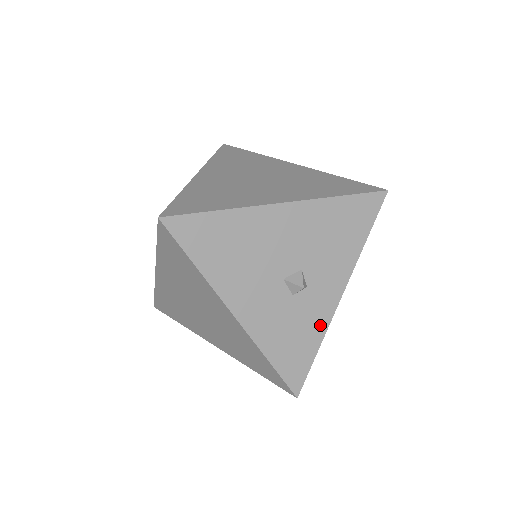
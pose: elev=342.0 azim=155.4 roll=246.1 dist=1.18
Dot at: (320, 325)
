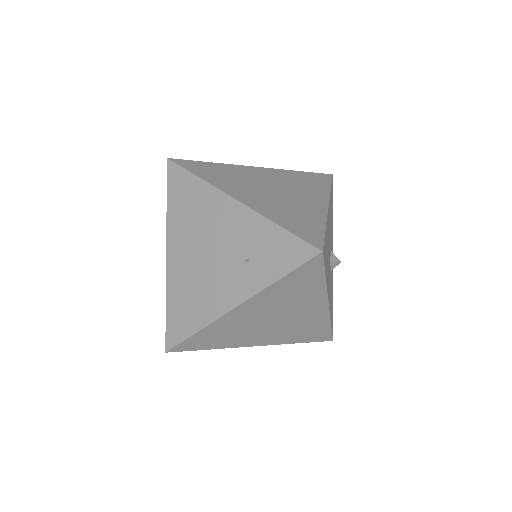
Dot at: (332, 284)
